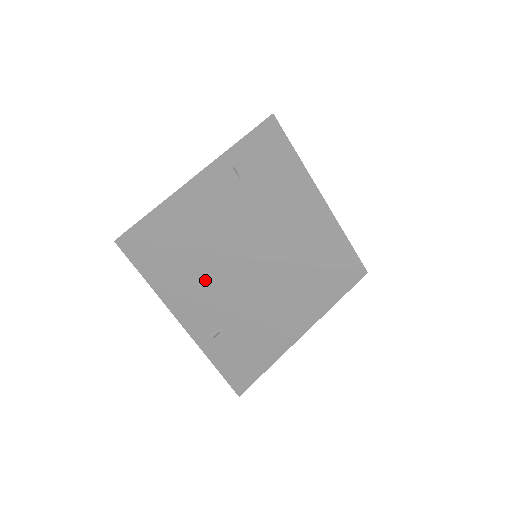
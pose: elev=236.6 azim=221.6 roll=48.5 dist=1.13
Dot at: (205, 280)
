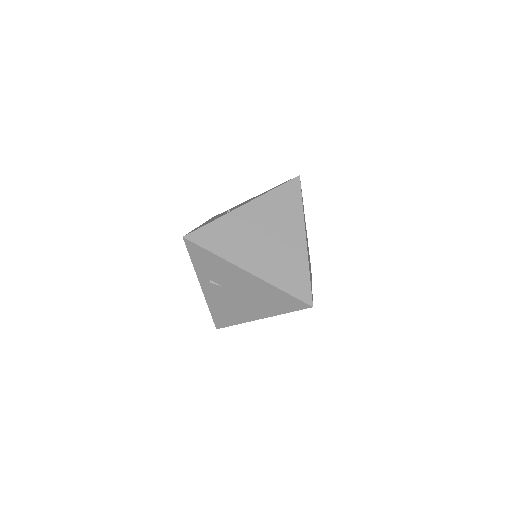
Dot at: occluded
